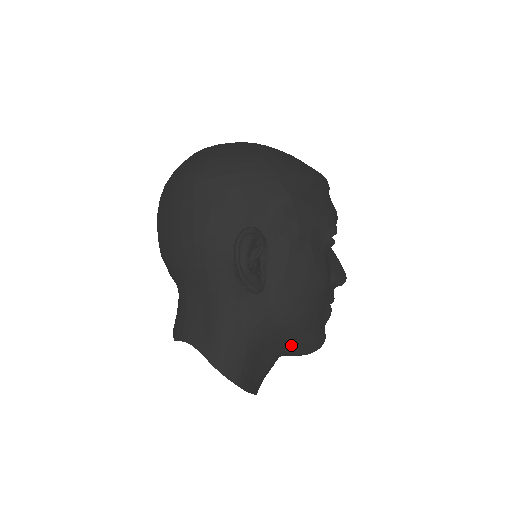
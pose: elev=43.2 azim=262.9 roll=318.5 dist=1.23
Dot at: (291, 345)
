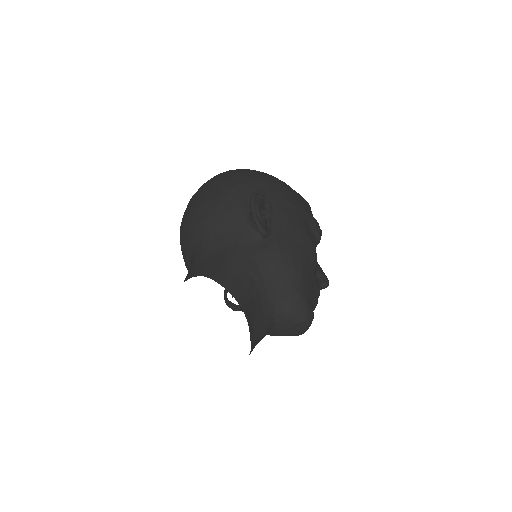
Dot at: (286, 300)
